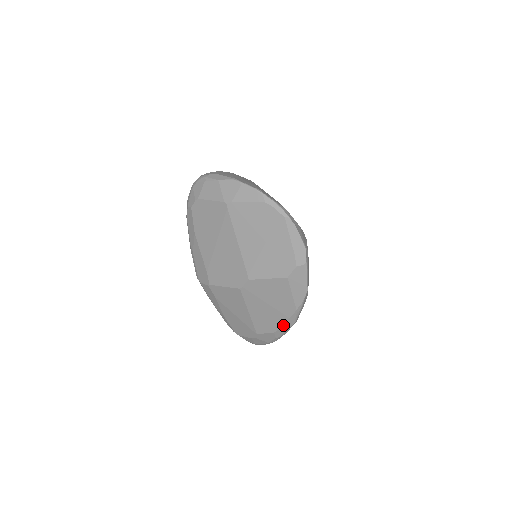
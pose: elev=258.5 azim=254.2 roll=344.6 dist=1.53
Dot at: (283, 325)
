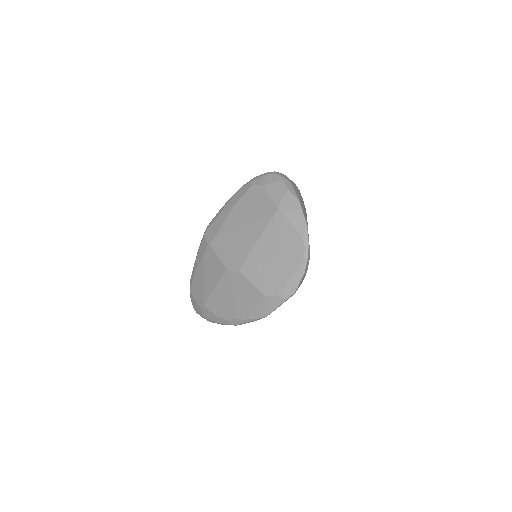
Dot at: (228, 319)
